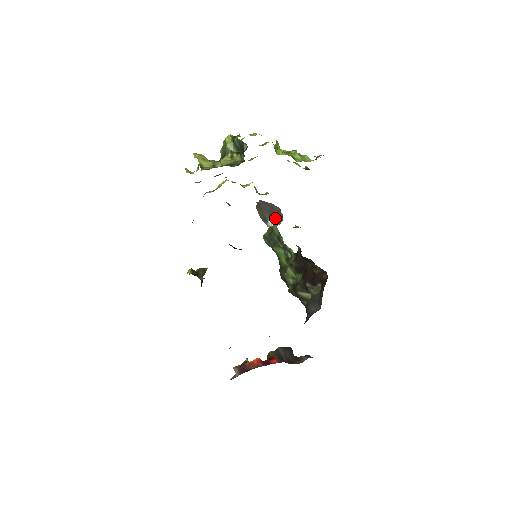
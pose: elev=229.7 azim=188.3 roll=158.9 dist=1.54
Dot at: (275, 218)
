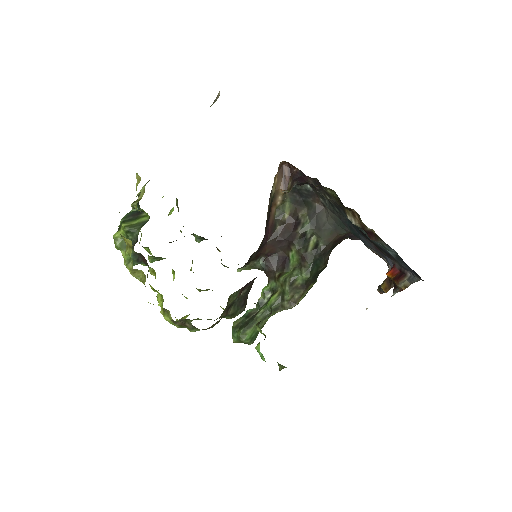
Dot at: (213, 103)
